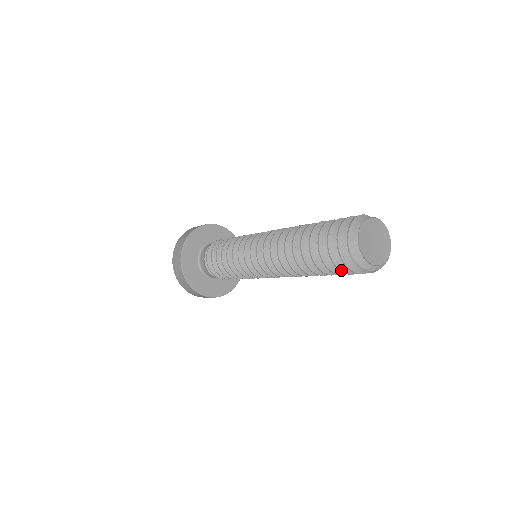
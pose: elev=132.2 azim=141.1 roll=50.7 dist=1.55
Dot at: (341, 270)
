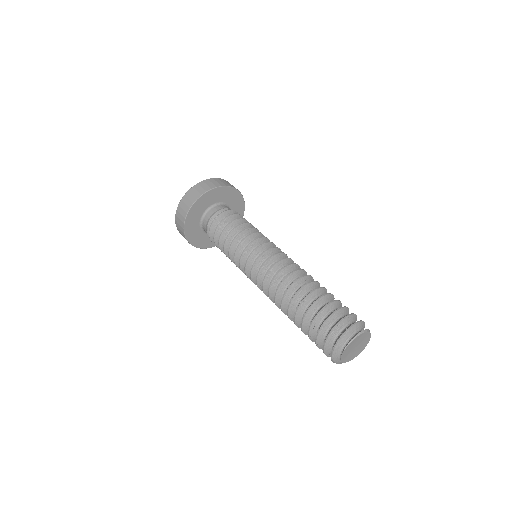
Dot at: occluded
